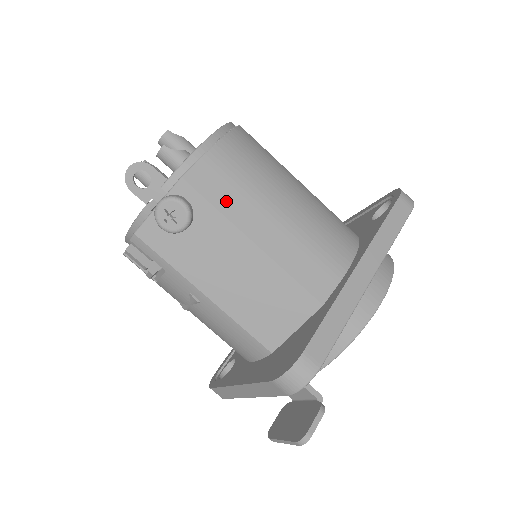
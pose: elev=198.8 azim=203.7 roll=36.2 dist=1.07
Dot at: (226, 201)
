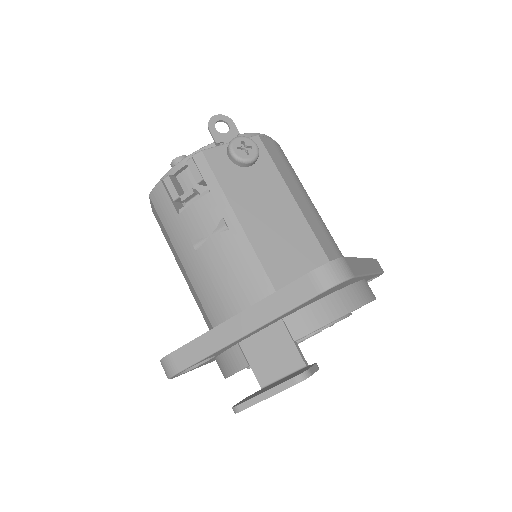
Dot at: (281, 168)
